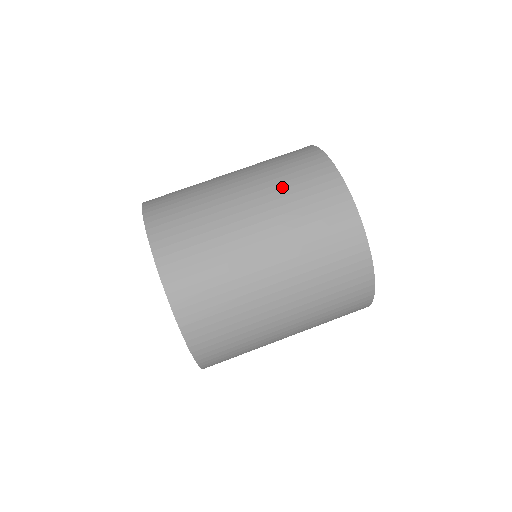
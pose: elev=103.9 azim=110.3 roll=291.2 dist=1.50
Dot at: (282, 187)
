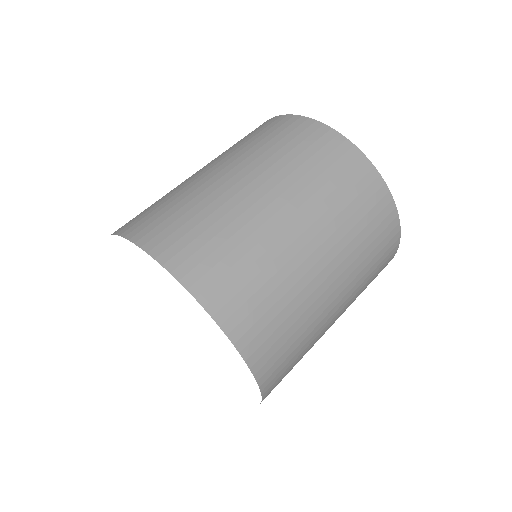
Dot at: (264, 150)
